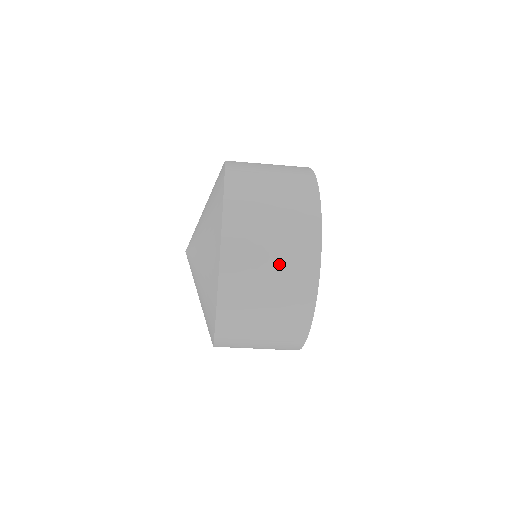
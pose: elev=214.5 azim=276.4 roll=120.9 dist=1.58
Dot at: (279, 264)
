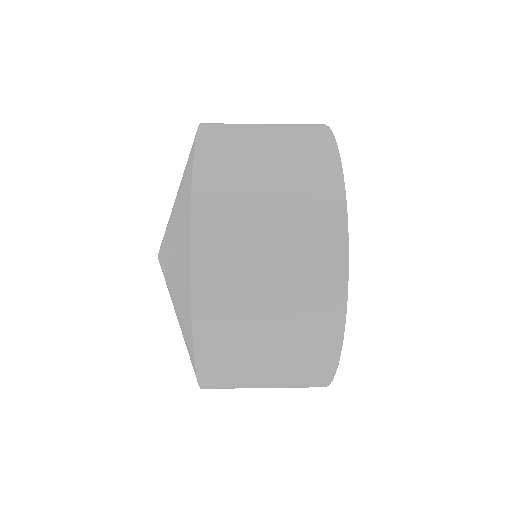
Dot at: (279, 365)
